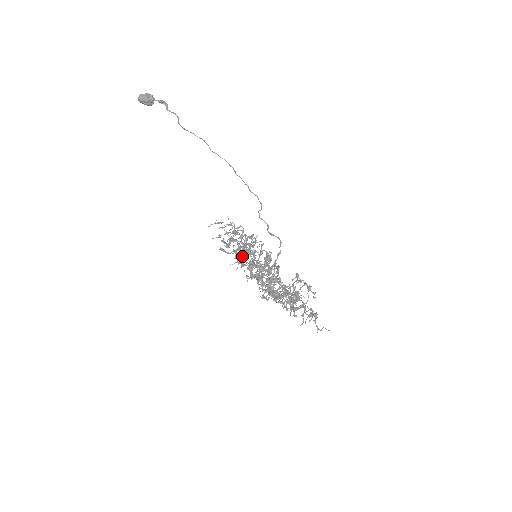
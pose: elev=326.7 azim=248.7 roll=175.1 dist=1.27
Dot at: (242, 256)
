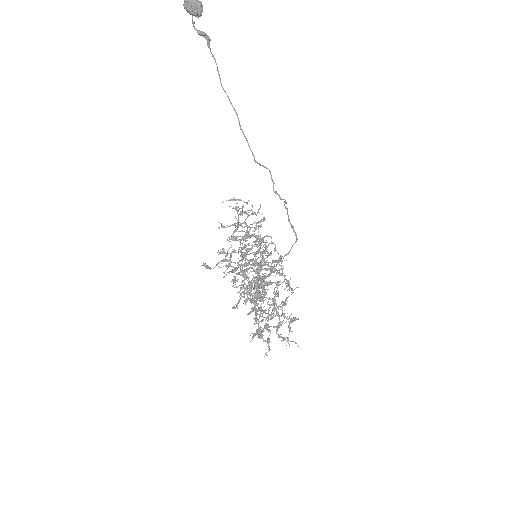
Dot at: occluded
